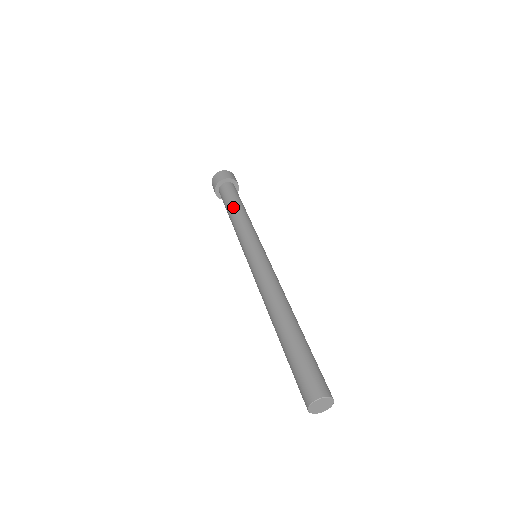
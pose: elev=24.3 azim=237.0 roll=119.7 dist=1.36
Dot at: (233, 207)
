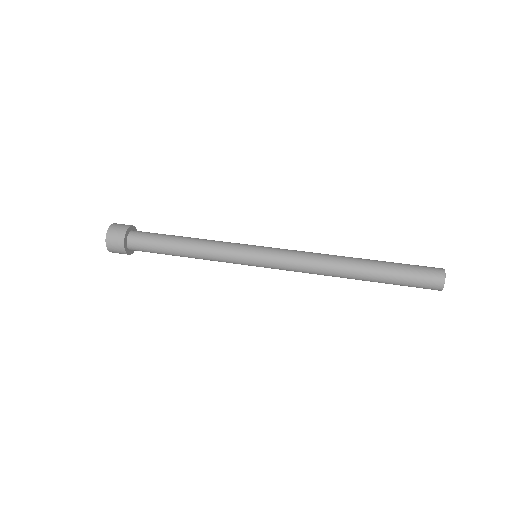
Dot at: (180, 236)
